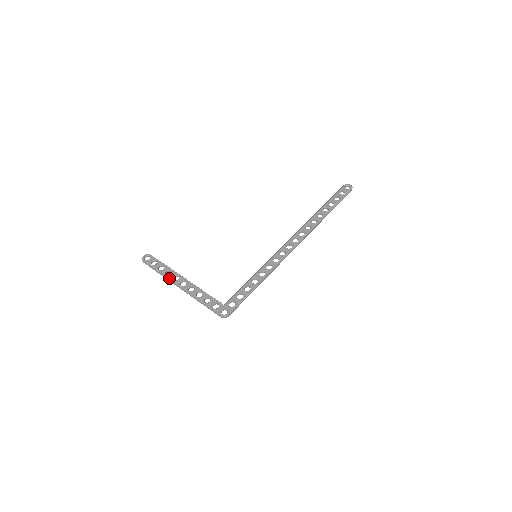
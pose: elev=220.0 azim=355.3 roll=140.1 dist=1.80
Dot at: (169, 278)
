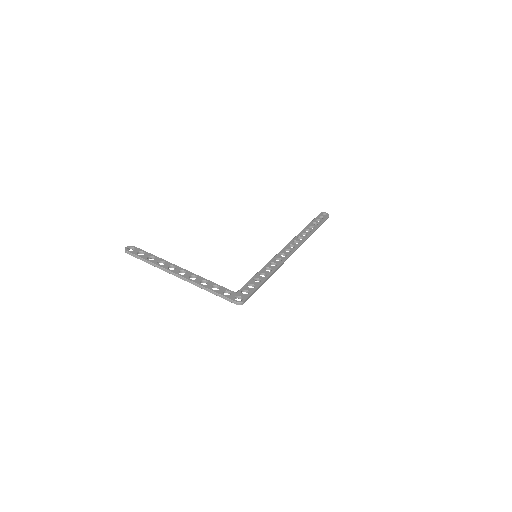
Dot at: (164, 267)
